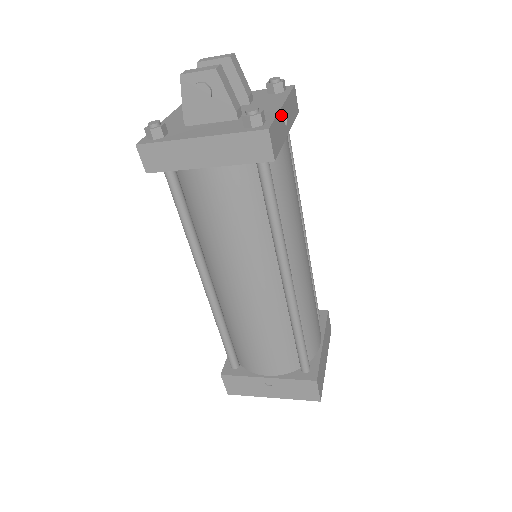
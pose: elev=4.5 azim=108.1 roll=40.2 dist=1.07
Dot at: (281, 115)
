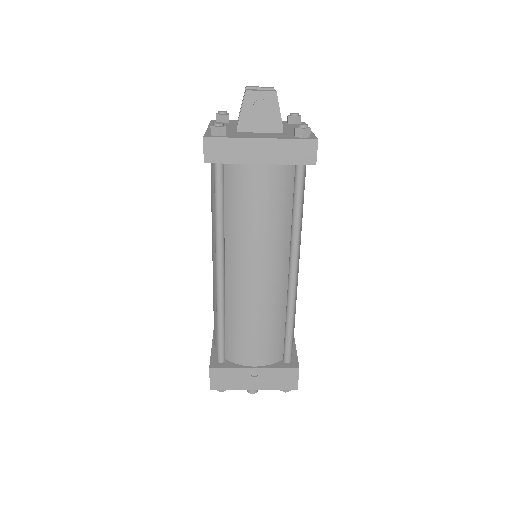
Dot at: occluded
